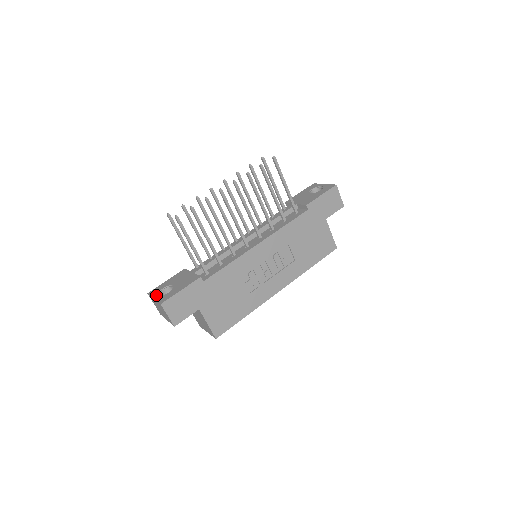
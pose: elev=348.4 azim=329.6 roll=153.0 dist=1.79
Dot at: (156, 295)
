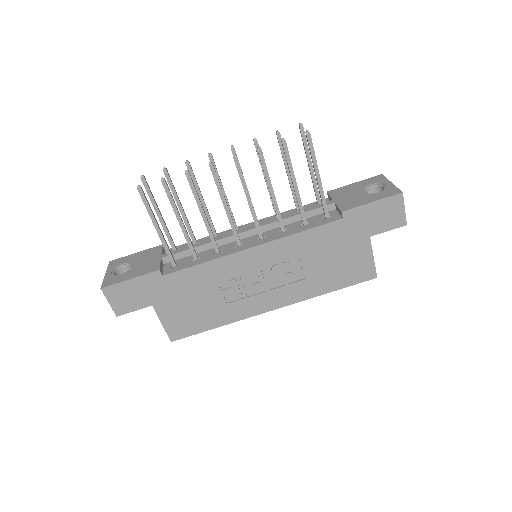
Dot at: (110, 270)
